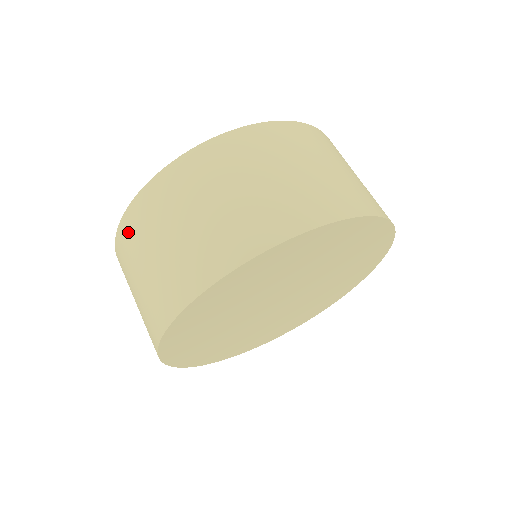
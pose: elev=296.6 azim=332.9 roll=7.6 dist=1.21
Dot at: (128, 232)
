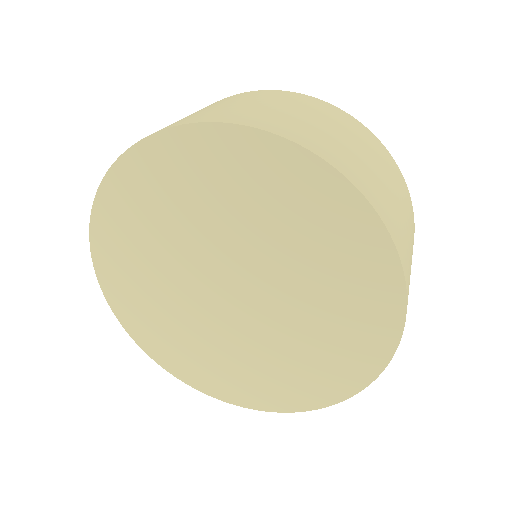
Dot at: occluded
